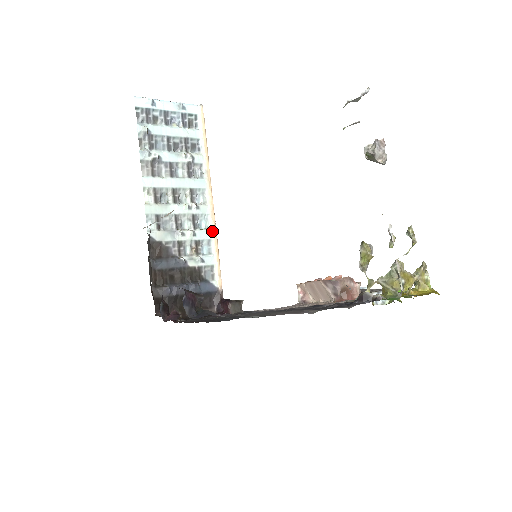
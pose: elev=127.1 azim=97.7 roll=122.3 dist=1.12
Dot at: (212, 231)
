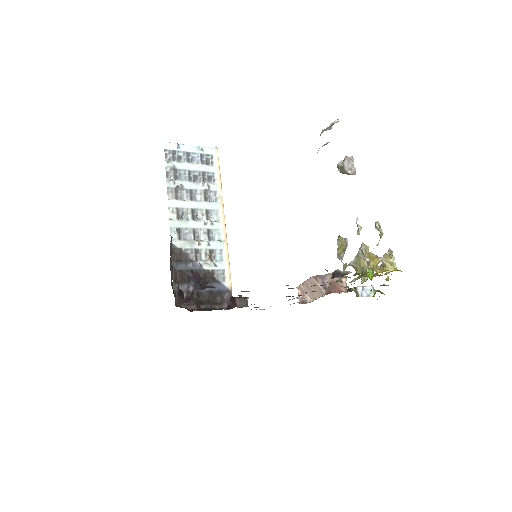
Dot at: (224, 243)
